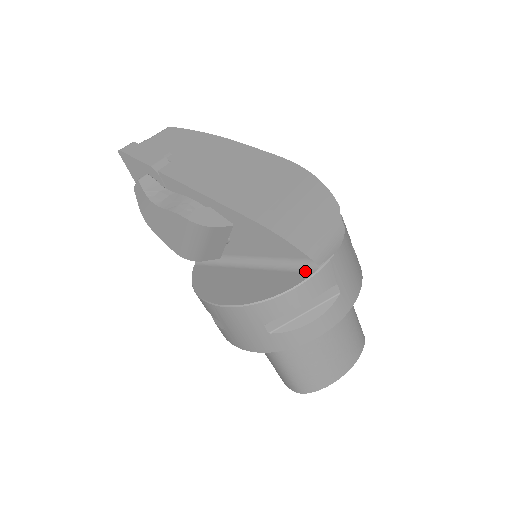
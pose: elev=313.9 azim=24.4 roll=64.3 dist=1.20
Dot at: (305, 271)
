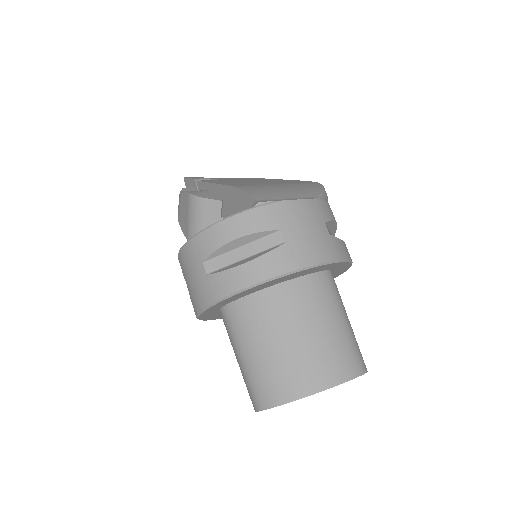
Dot at: occluded
